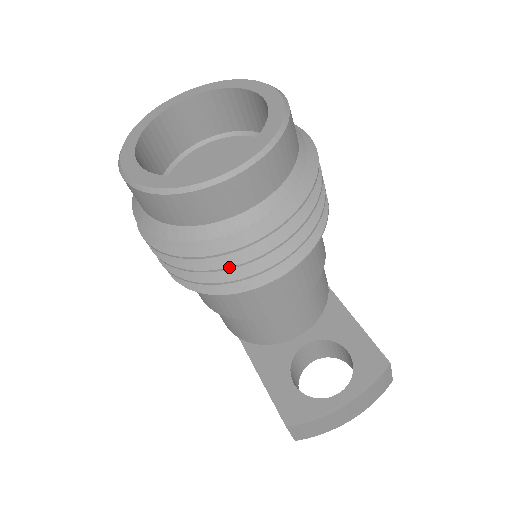
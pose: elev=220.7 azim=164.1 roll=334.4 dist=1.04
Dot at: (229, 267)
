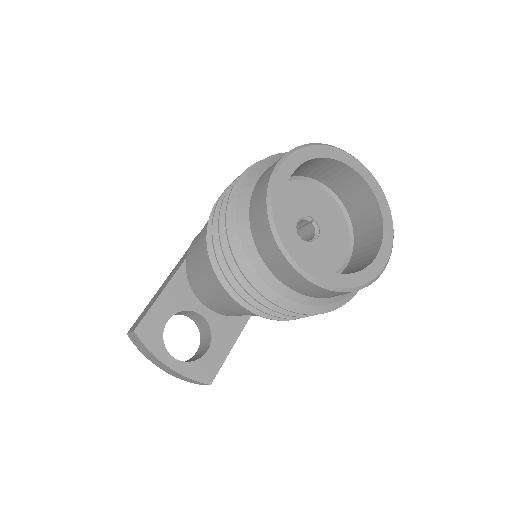
Dot at: (233, 274)
